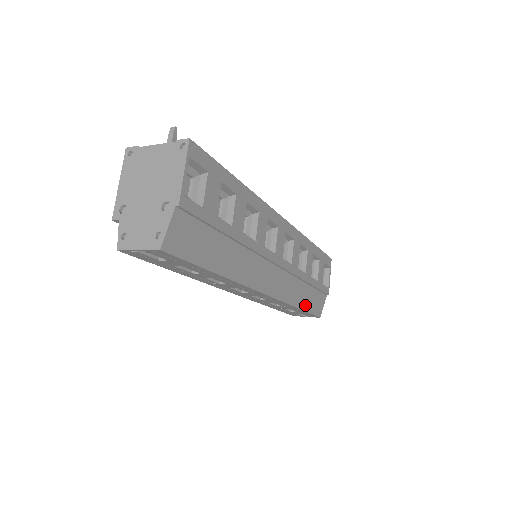
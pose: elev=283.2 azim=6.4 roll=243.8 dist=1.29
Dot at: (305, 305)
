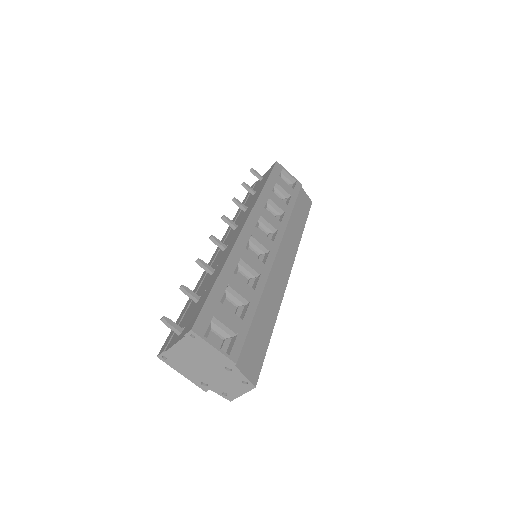
Dot at: (302, 221)
